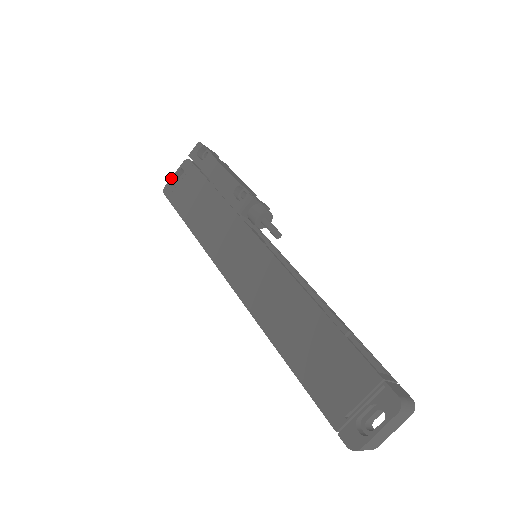
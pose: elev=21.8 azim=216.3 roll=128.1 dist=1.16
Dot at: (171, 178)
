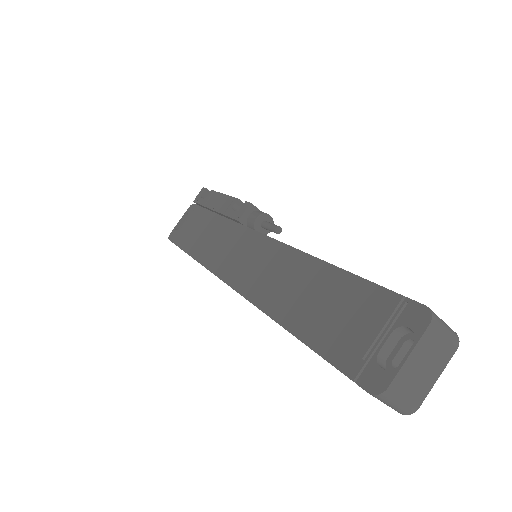
Dot at: (176, 225)
